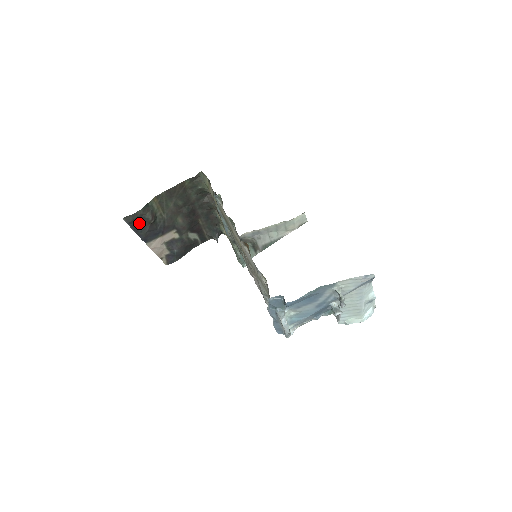
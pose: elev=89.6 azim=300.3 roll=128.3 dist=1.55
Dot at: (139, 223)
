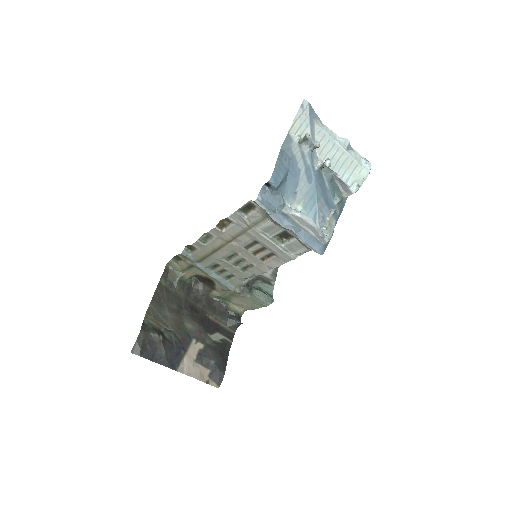
Dot at: (150, 348)
